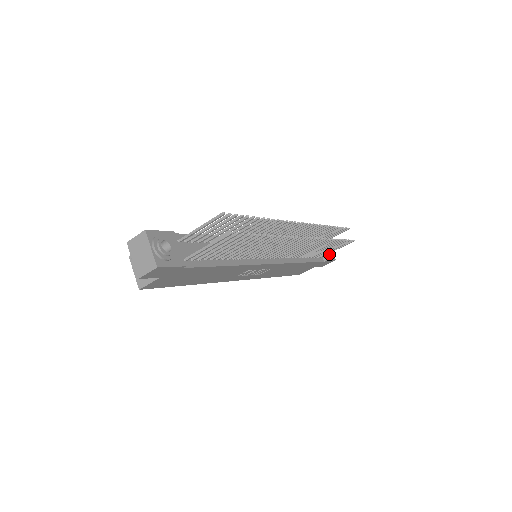
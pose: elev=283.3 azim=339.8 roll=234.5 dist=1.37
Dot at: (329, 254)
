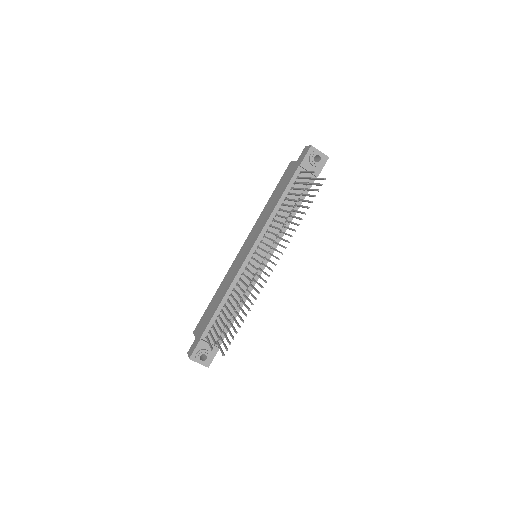
Dot at: (318, 166)
